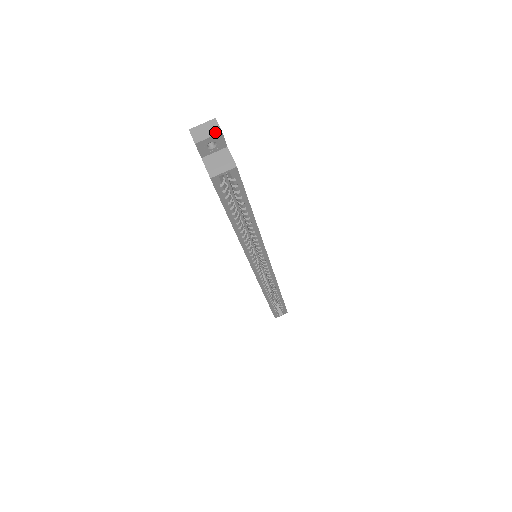
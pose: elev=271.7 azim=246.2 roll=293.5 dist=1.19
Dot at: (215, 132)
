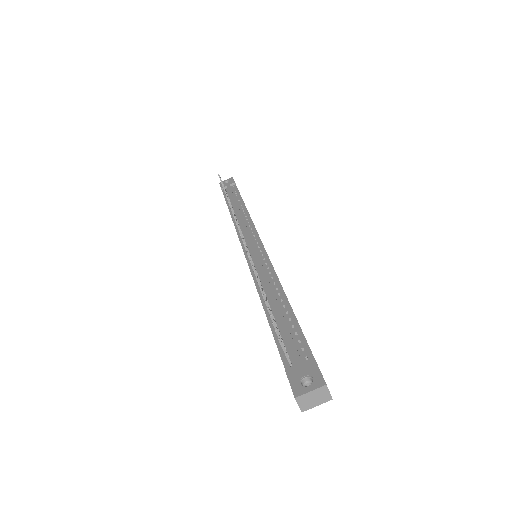
Dot at: (325, 400)
